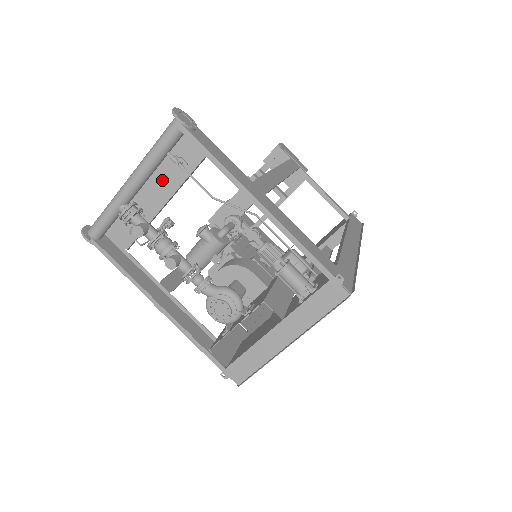
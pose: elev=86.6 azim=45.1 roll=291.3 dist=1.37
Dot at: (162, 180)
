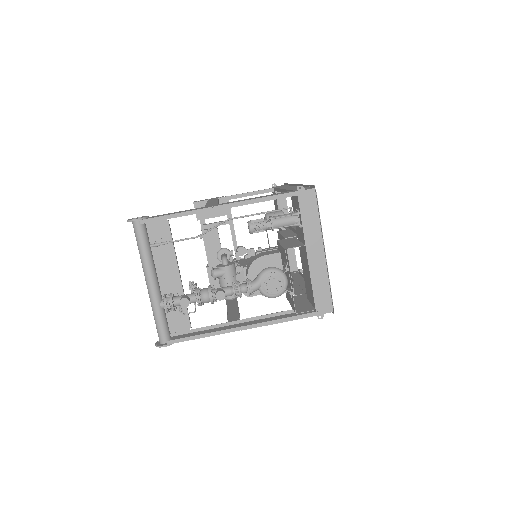
Dot at: (163, 266)
